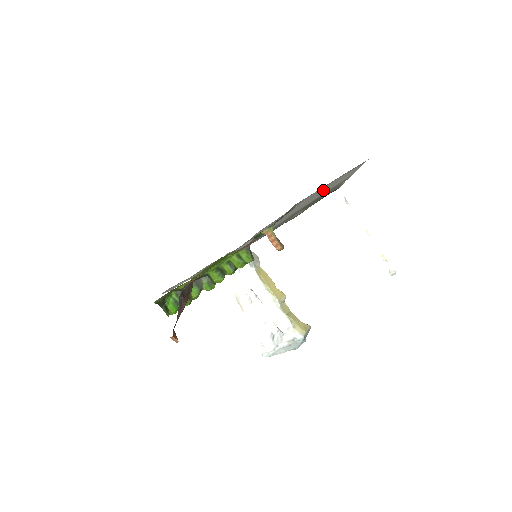
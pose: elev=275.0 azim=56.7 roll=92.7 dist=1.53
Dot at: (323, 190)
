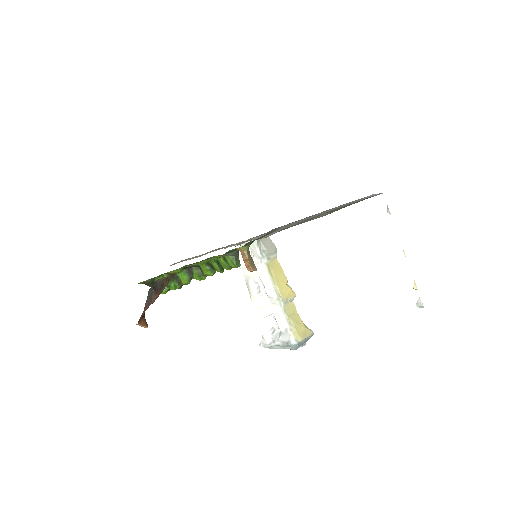
Dot at: occluded
